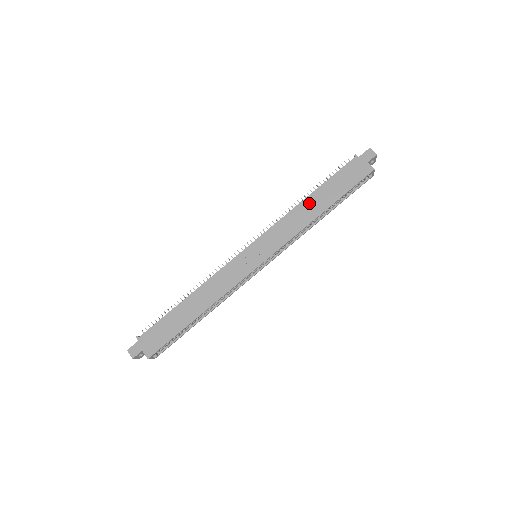
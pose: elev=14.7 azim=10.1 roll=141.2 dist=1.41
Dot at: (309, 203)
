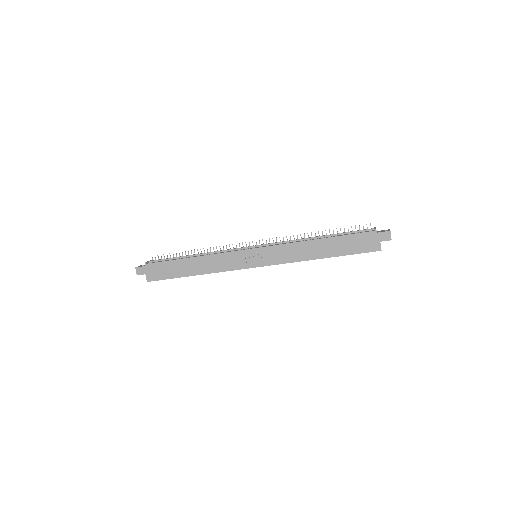
Dot at: (316, 245)
